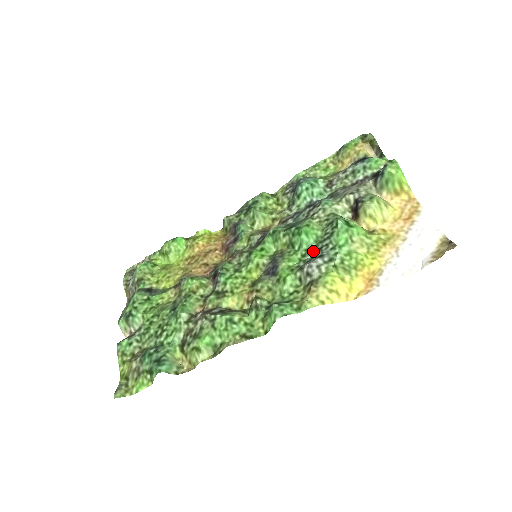
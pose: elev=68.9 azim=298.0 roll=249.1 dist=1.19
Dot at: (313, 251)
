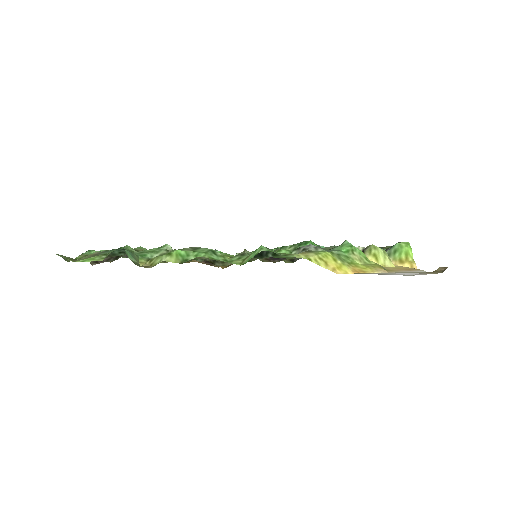
Dot at: occluded
